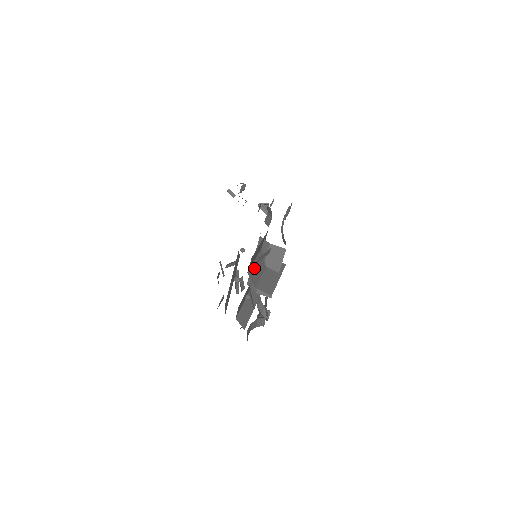
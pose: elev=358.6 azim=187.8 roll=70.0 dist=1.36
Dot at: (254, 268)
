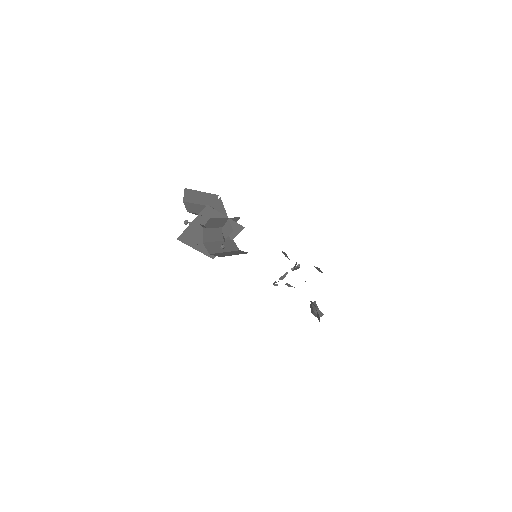
Dot at: occluded
